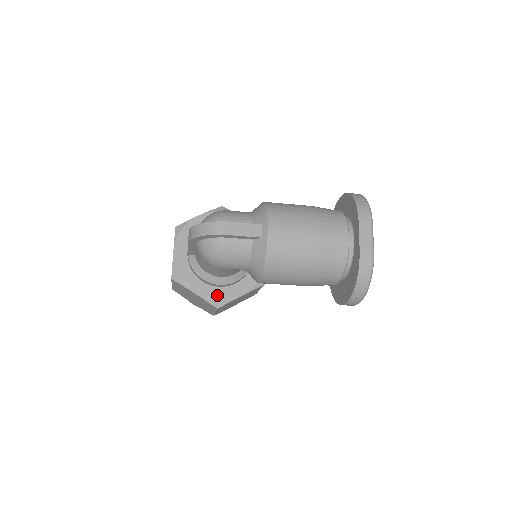
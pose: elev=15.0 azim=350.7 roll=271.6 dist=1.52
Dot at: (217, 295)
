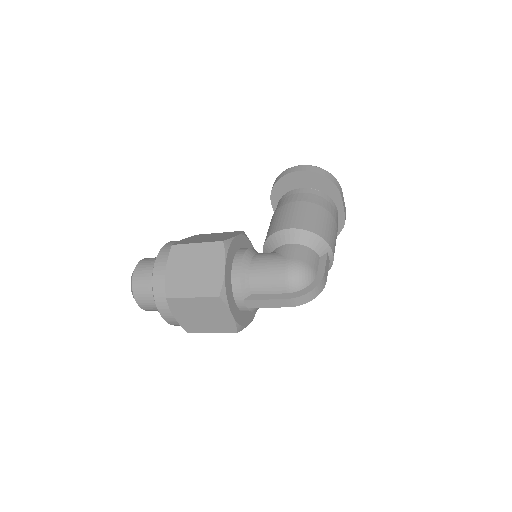
Dot at: occluded
